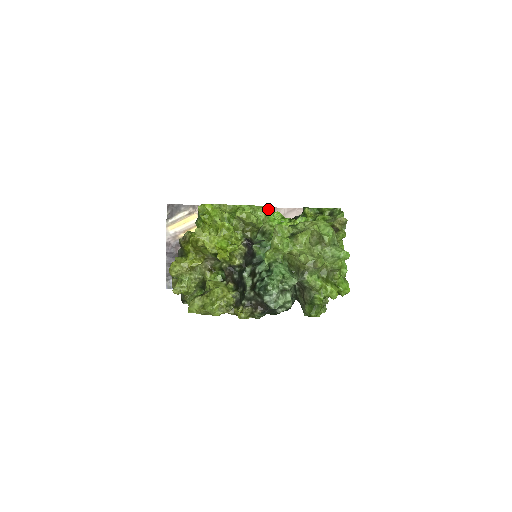
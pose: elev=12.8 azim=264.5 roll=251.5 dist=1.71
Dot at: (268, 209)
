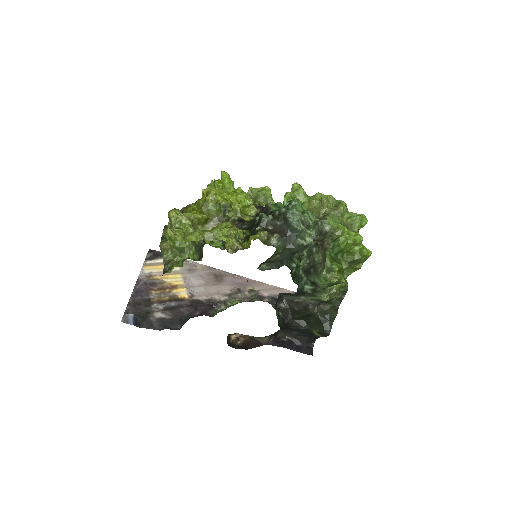
Dot at: (253, 281)
